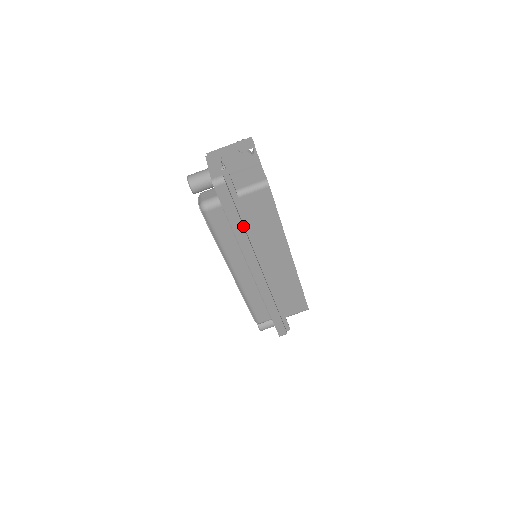
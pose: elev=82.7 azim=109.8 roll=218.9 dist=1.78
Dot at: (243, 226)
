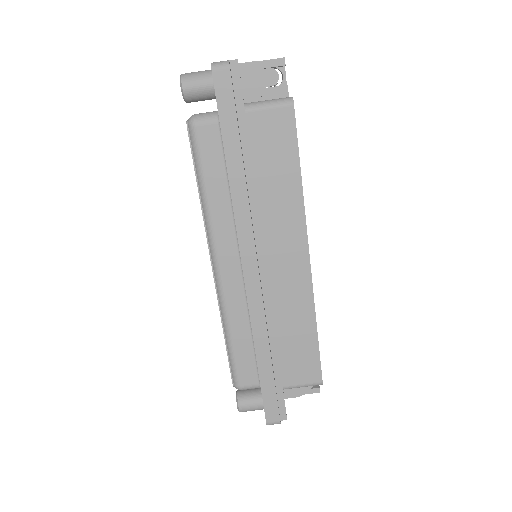
Dot at: (243, 161)
